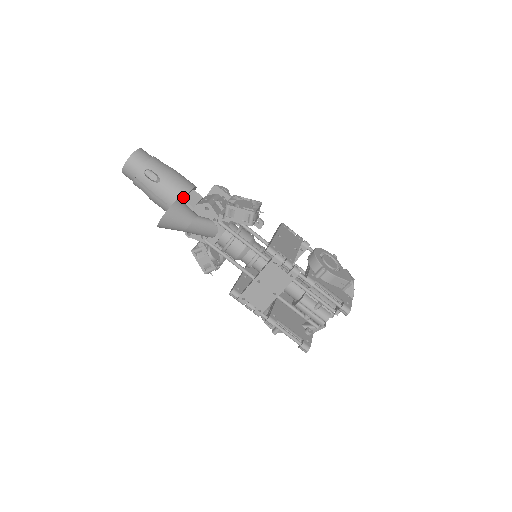
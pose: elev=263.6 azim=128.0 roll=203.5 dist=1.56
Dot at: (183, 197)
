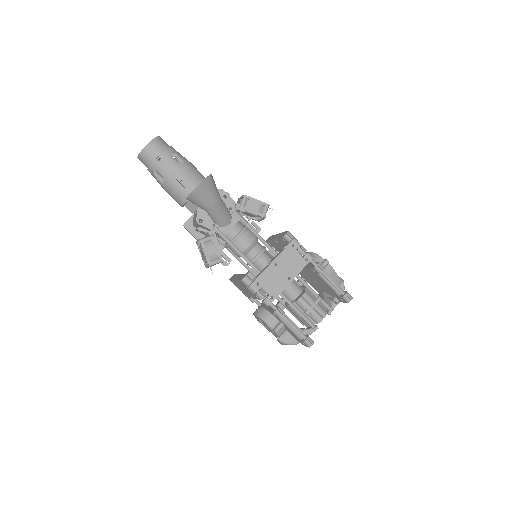
Dot at: occluded
